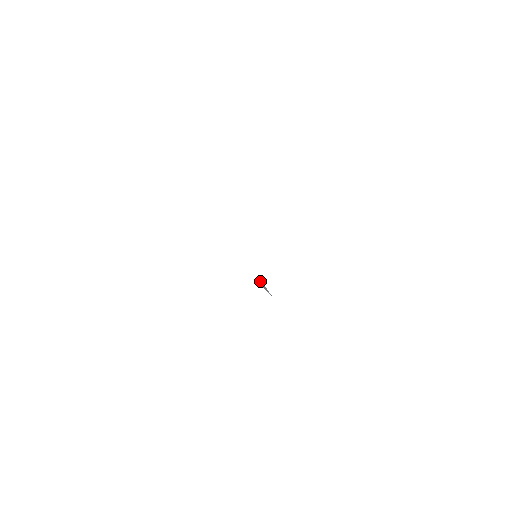
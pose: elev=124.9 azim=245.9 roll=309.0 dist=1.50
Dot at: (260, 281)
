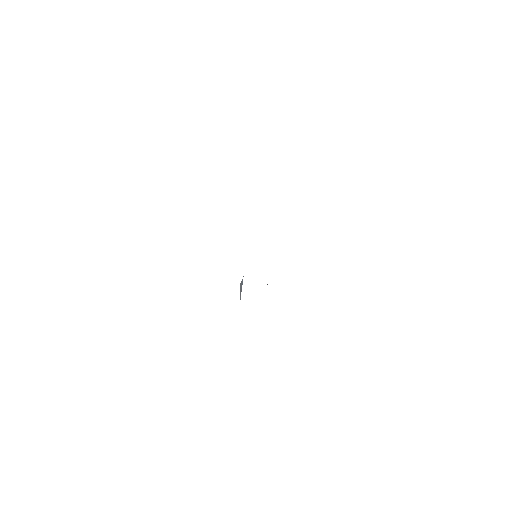
Dot at: (242, 280)
